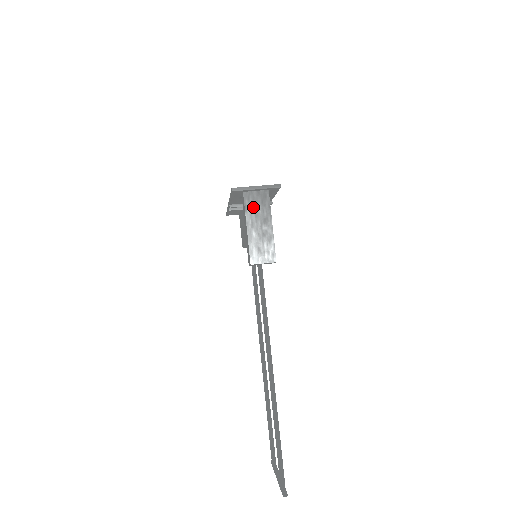
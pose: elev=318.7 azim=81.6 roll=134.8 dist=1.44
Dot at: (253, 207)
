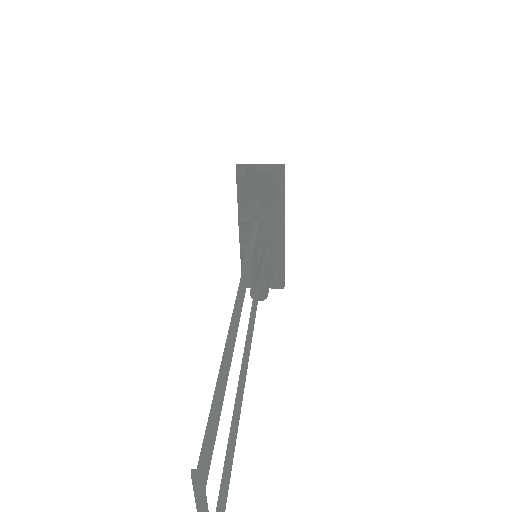
Dot at: (254, 177)
